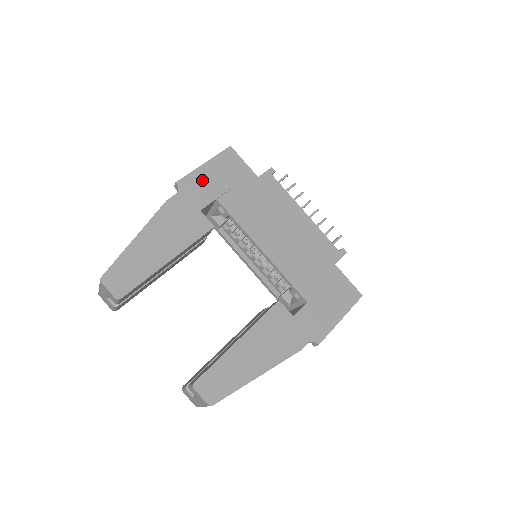
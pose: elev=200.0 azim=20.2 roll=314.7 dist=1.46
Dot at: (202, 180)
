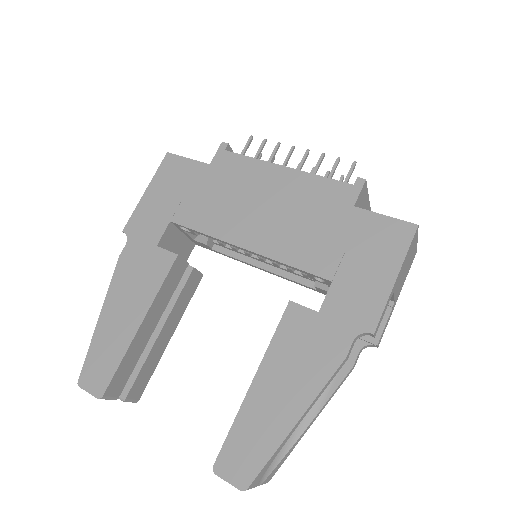
Dot at: (148, 211)
